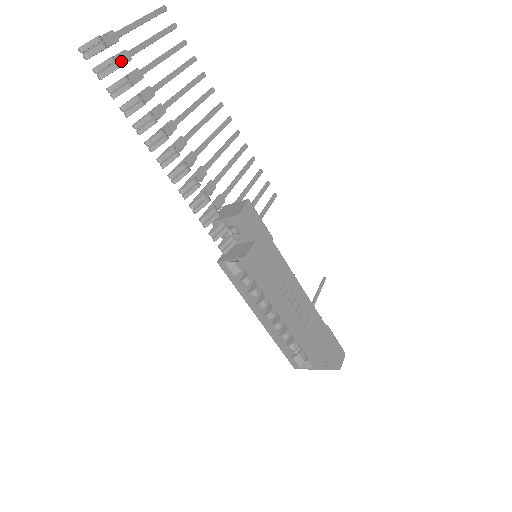
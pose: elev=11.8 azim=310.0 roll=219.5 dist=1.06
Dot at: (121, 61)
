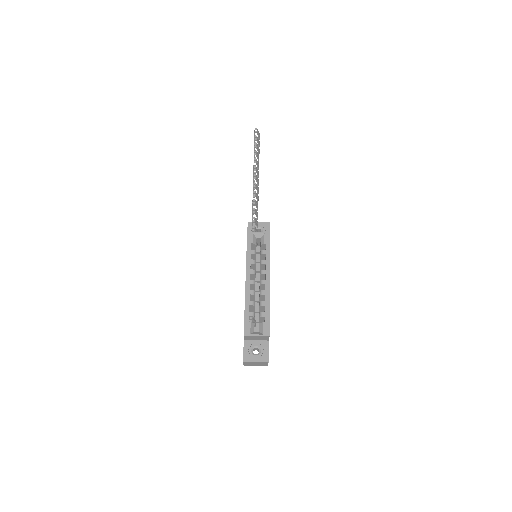
Dot at: (255, 150)
